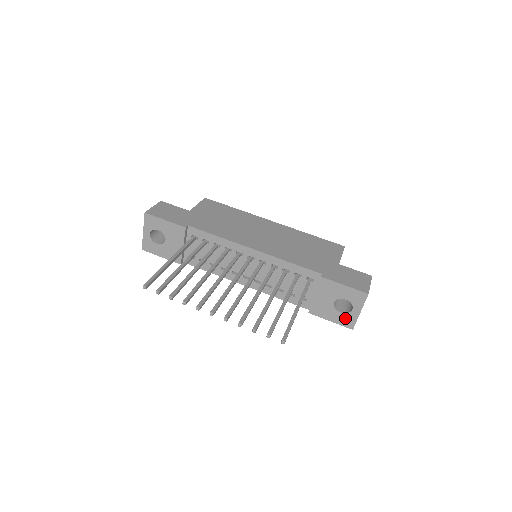
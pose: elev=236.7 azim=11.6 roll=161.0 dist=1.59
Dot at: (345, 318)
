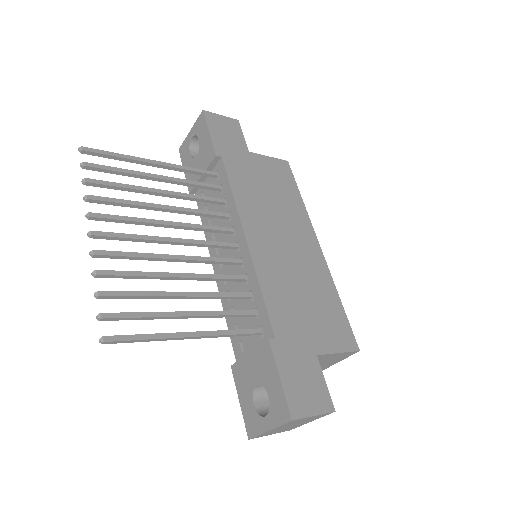
Dot at: (252, 416)
